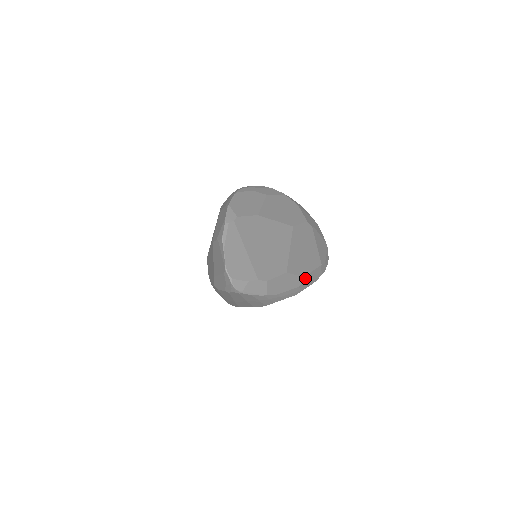
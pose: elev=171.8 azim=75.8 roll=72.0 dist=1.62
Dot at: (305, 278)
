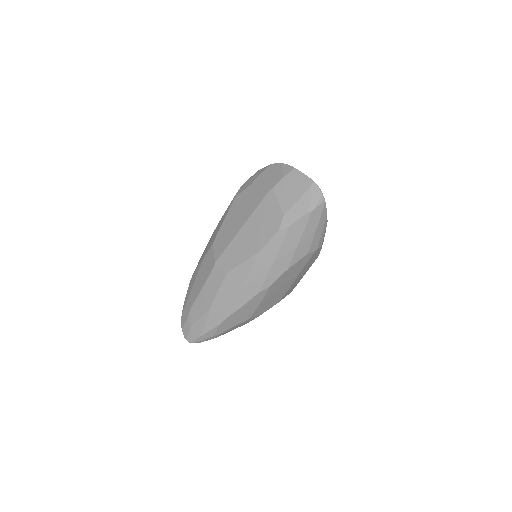
Dot at: occluded
